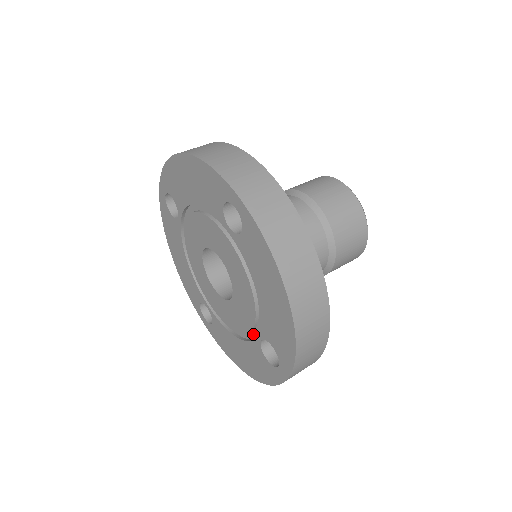
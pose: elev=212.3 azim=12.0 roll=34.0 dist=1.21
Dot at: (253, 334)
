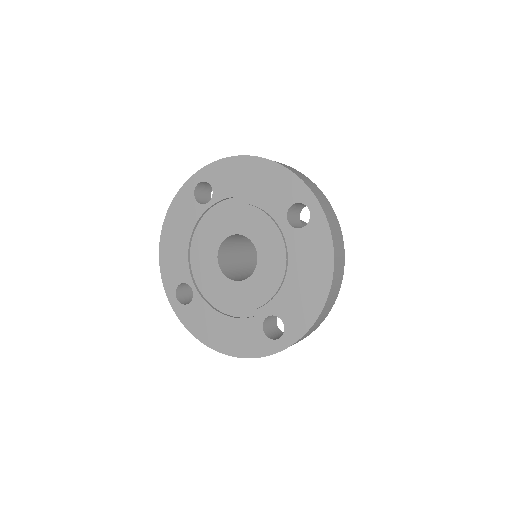
Dot at: (253, 312)
